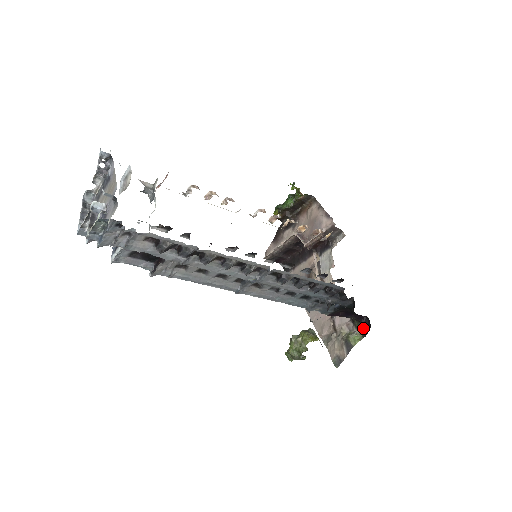
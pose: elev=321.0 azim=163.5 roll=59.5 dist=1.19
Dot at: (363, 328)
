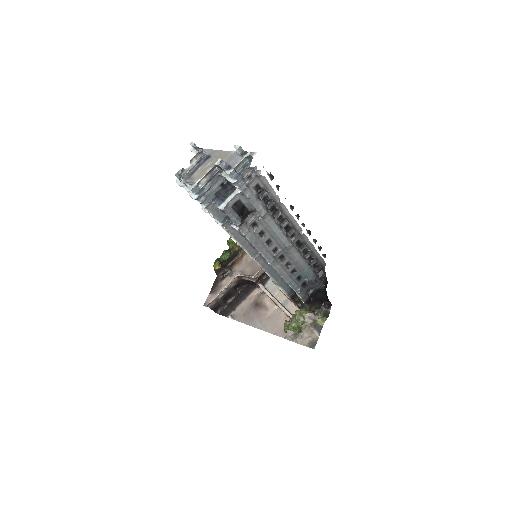
Dot at: (325, 312)
